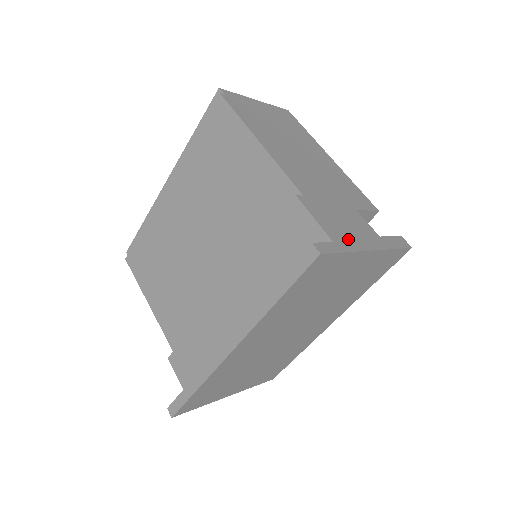
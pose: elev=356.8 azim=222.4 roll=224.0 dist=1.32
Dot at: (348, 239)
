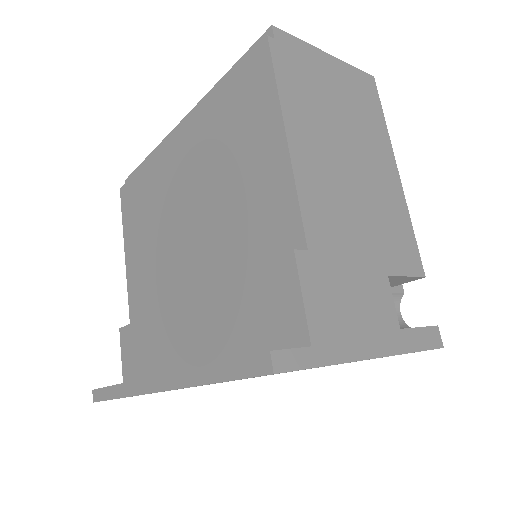
Dot at: (342, 338)
